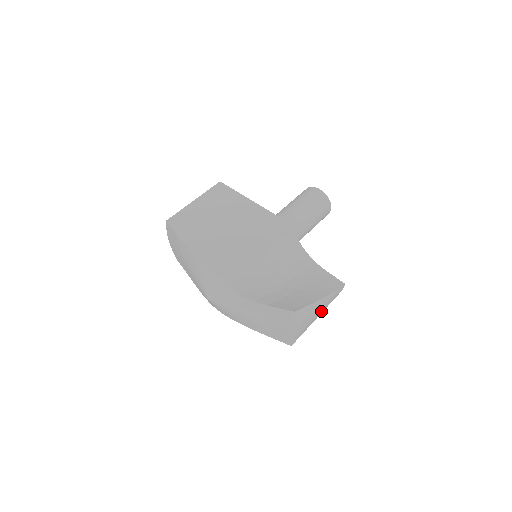
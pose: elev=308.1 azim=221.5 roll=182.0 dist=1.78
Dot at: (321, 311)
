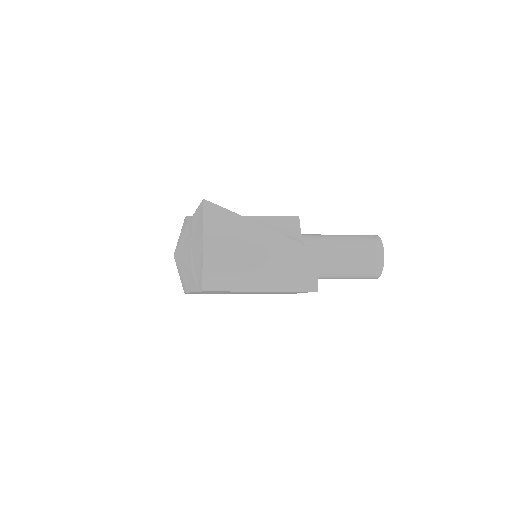
Dot at: (262, 261)
